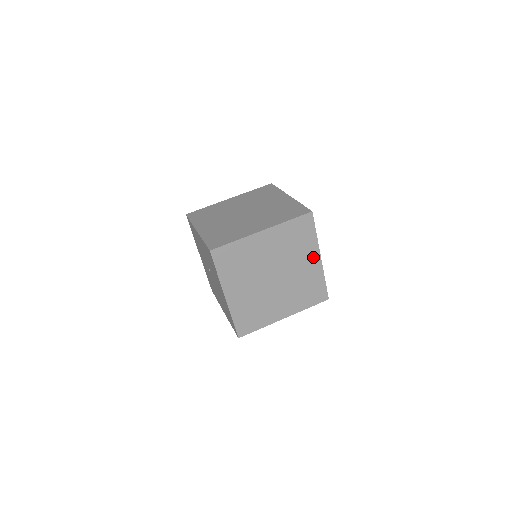
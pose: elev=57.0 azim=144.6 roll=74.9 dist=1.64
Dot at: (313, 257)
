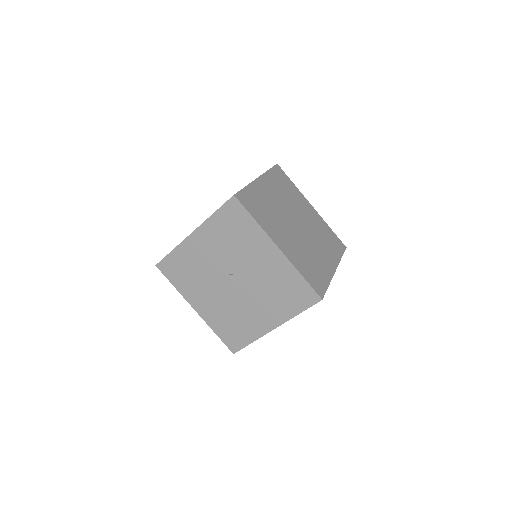
Dot at: (307, 205)
